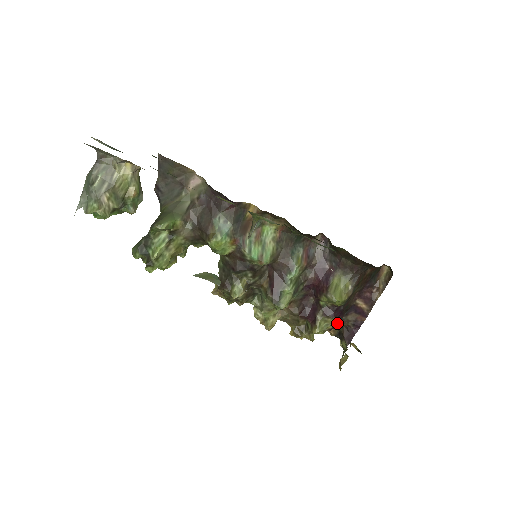
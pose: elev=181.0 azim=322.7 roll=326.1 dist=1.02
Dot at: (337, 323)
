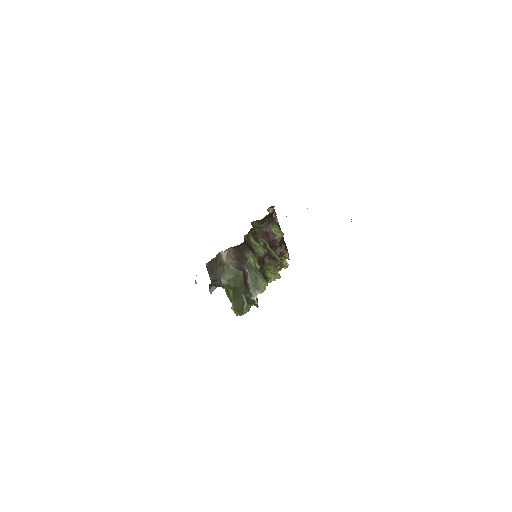
Dot at: occluded
